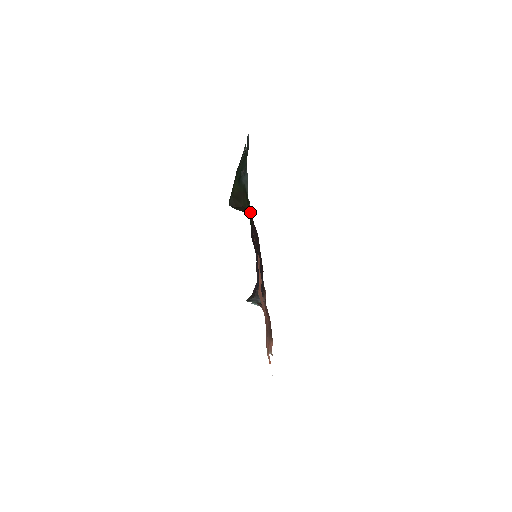
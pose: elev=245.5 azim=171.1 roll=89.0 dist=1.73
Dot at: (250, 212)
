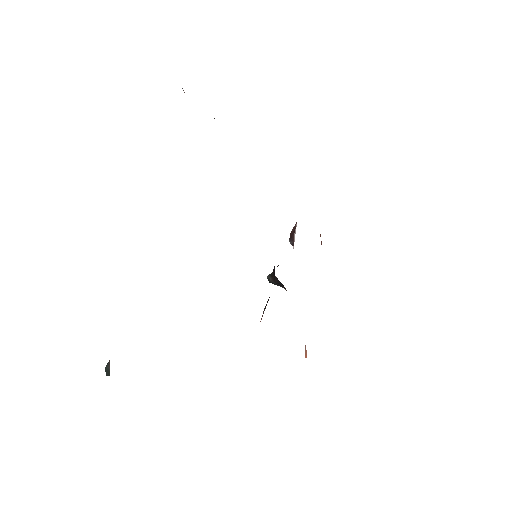
Dot at: occluded
